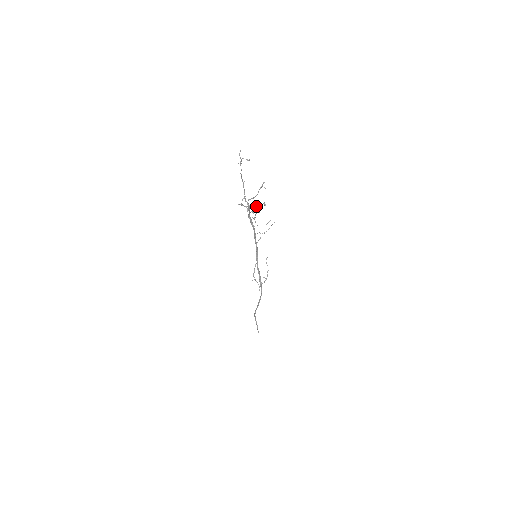
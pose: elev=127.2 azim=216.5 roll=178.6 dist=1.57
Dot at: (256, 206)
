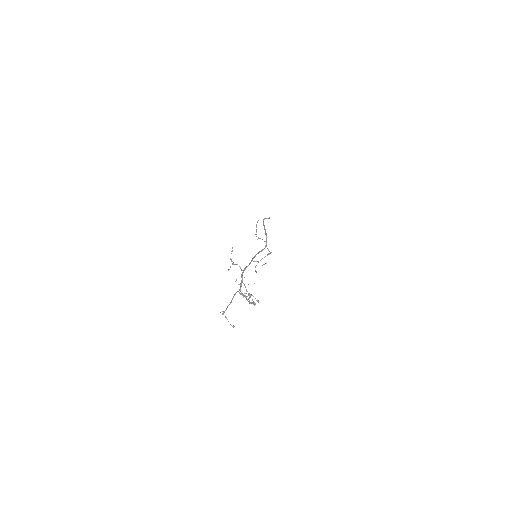
Dot at: occluded
